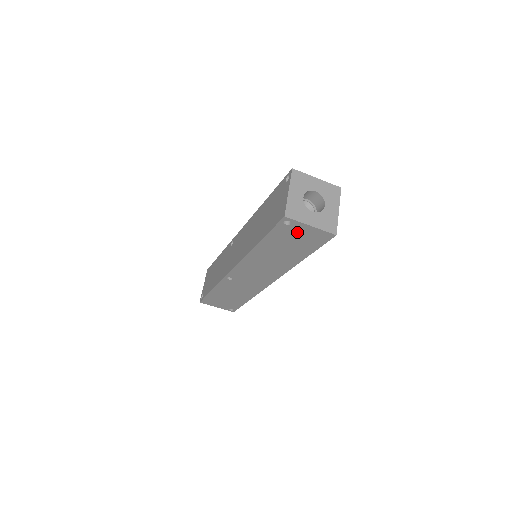
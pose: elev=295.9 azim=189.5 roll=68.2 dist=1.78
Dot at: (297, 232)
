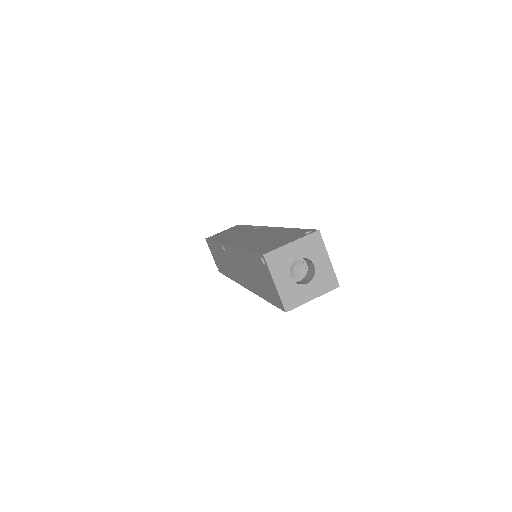
Dot at: (266, 276)
